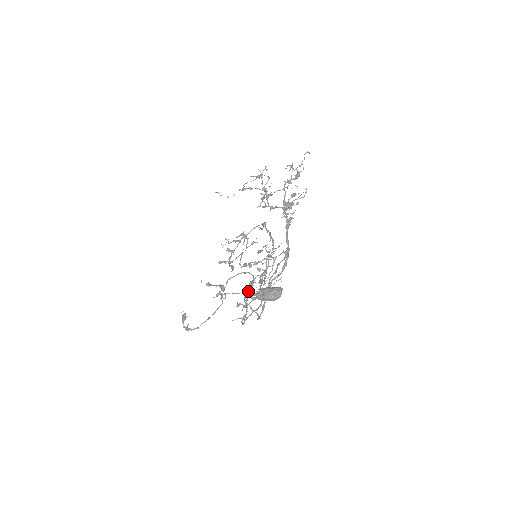
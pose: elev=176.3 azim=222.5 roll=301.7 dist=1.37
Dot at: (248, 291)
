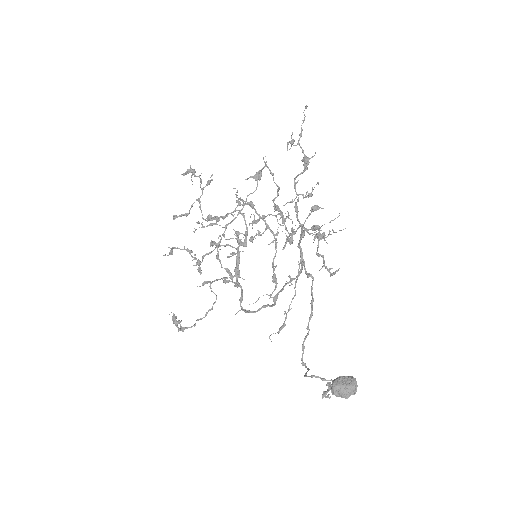
Dot at: occluded
